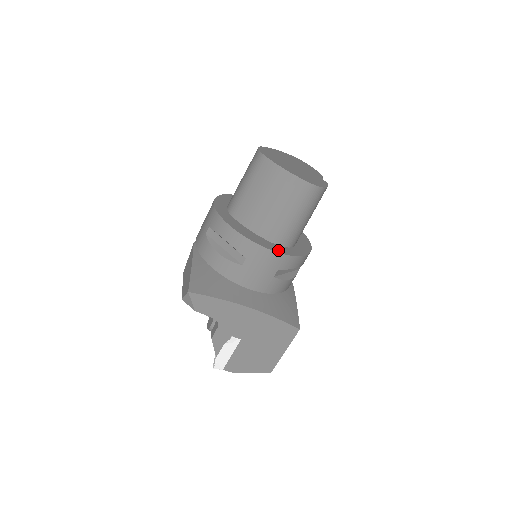
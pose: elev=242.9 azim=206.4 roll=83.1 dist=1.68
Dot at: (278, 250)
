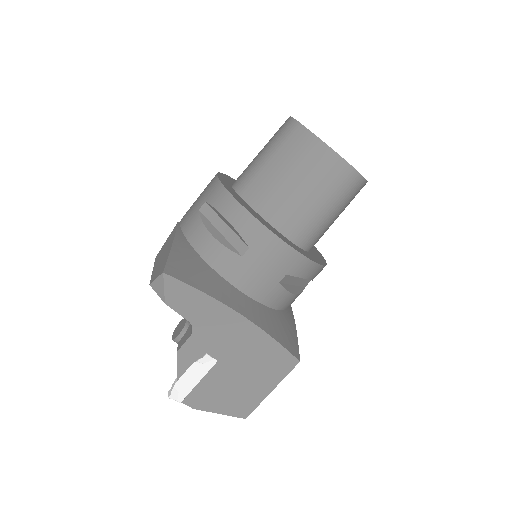
Dot at: (293, 246)
